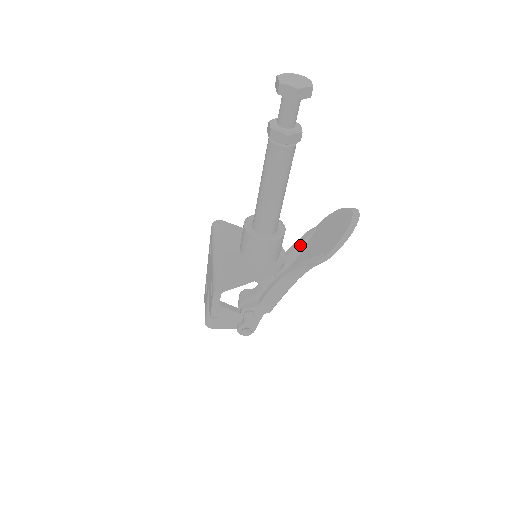
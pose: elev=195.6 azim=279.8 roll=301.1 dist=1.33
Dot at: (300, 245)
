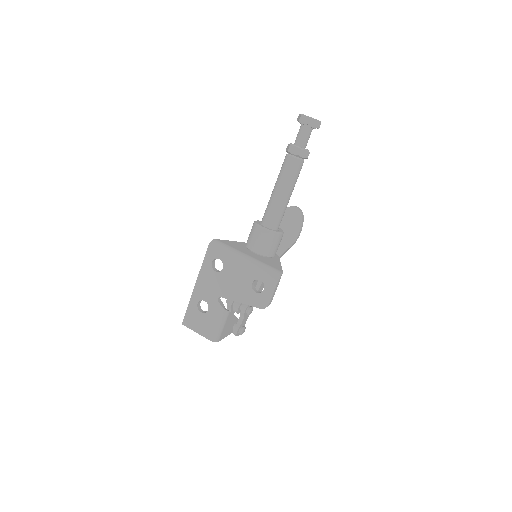
Dot at: occluded
